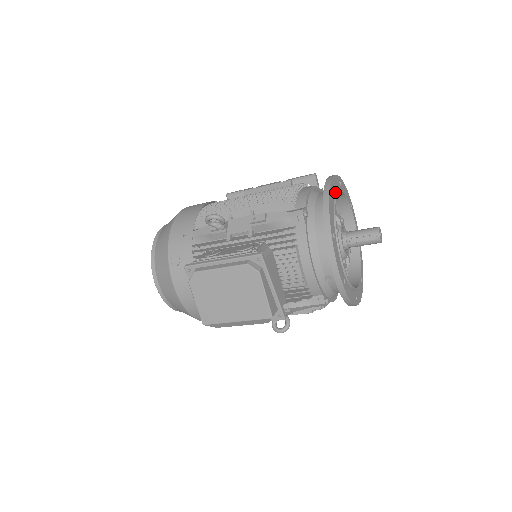
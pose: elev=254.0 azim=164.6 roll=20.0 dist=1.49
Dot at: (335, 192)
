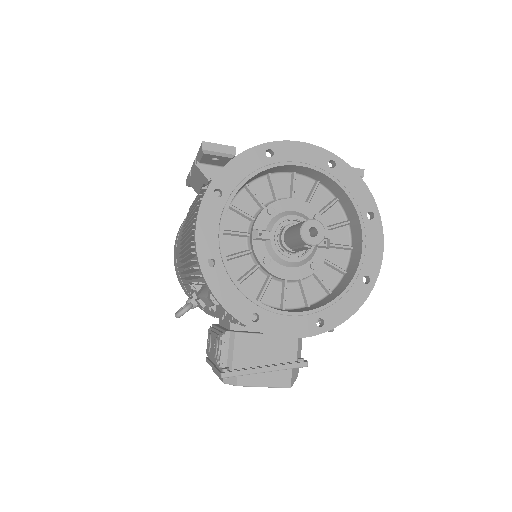
Dot at: (217, 241)
